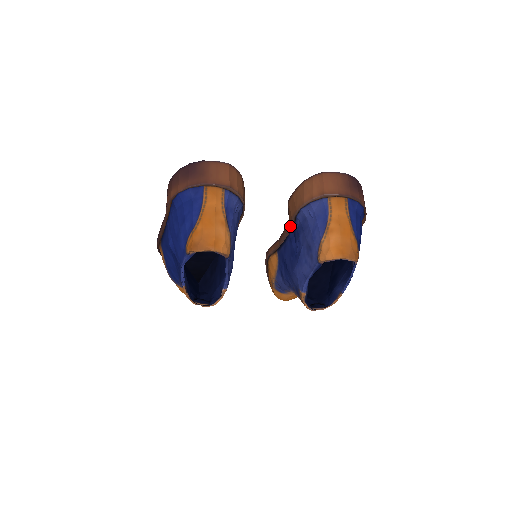
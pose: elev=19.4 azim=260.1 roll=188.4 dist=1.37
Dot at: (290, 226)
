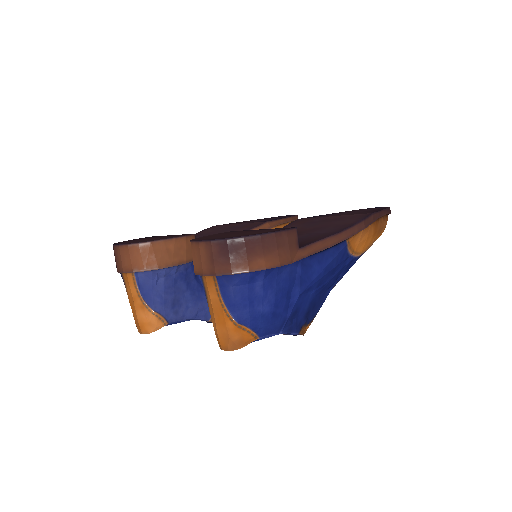
Dot at: occluded
